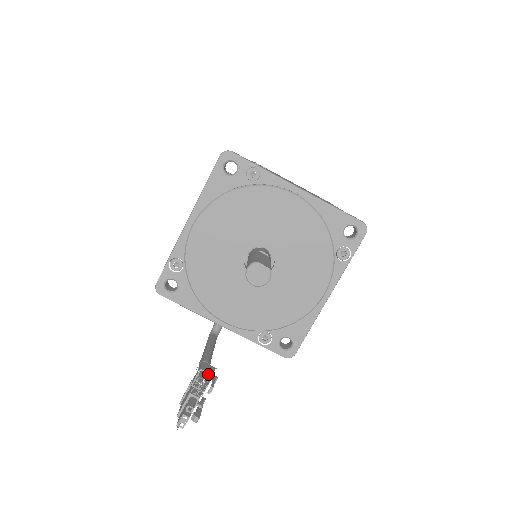
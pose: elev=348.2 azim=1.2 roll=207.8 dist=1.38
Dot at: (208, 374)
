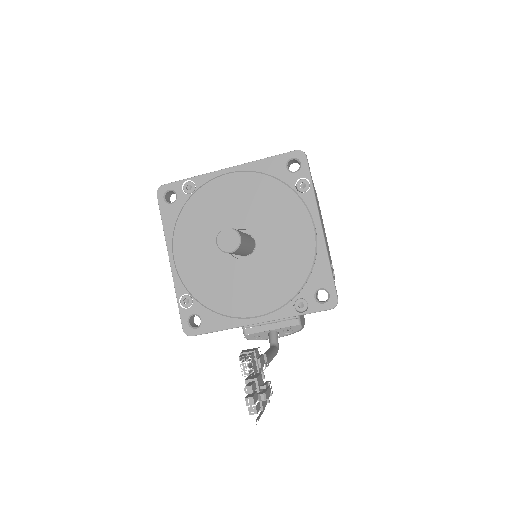
Dot at: (250, 353)
